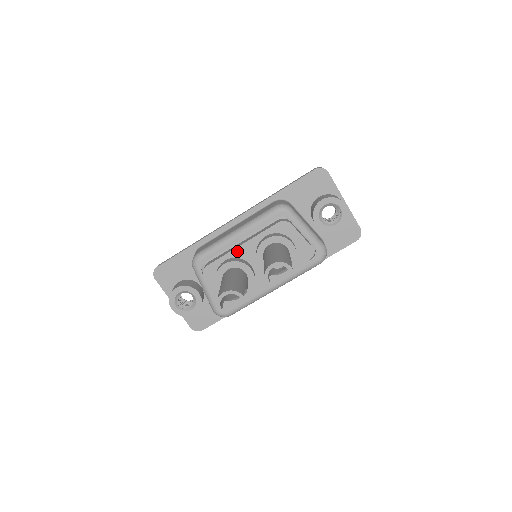
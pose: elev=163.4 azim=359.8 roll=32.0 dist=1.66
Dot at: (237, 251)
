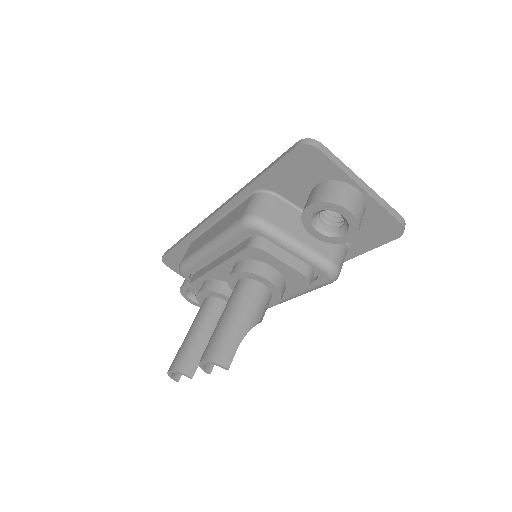
Dot at: (213, 273)
